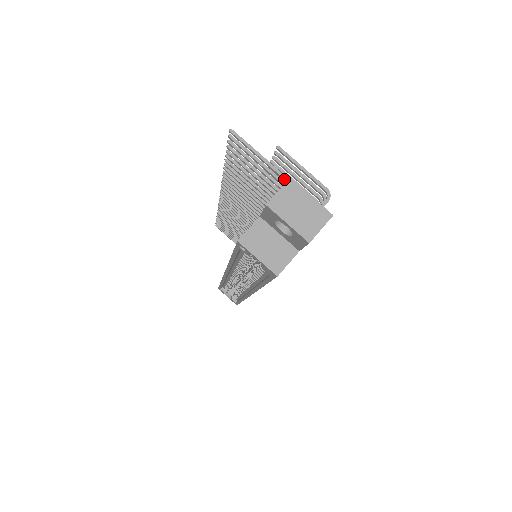
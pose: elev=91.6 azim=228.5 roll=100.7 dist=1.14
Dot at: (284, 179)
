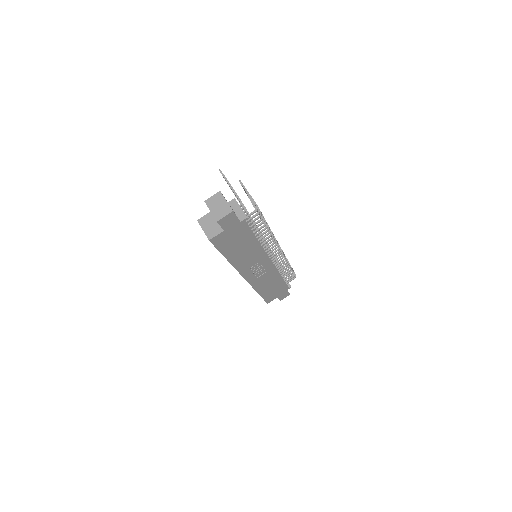
Dot at: (237, 197)
